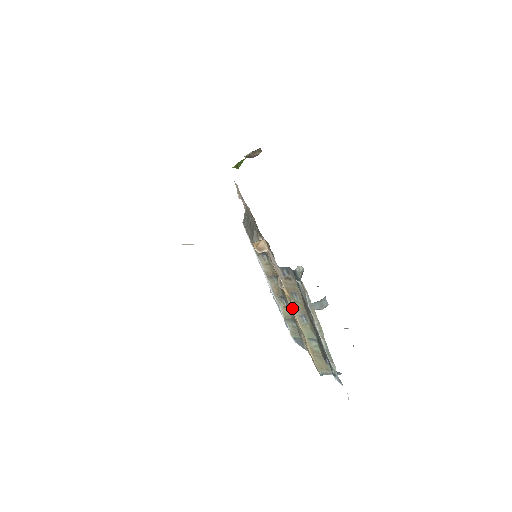
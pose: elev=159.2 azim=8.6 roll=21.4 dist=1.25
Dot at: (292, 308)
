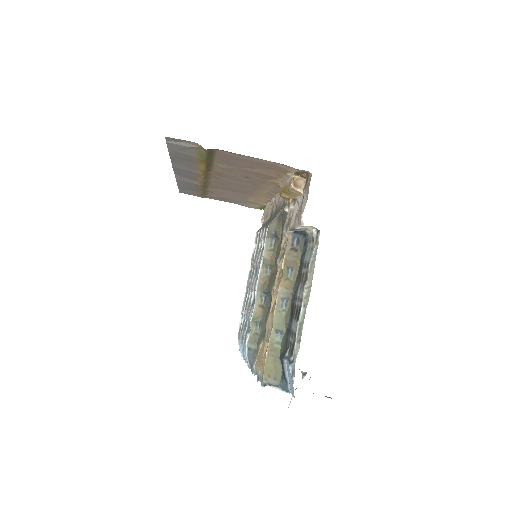
Dot at: (279, 286)
